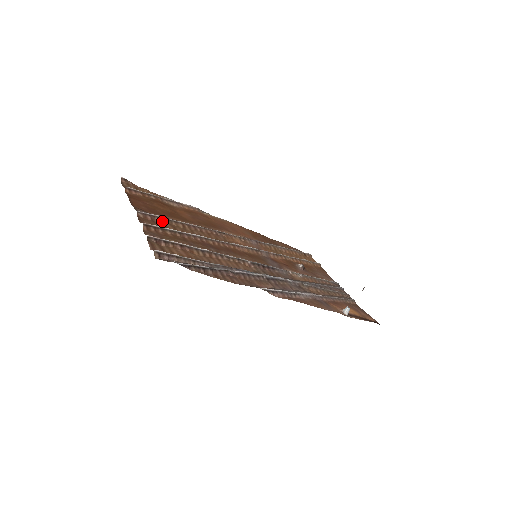
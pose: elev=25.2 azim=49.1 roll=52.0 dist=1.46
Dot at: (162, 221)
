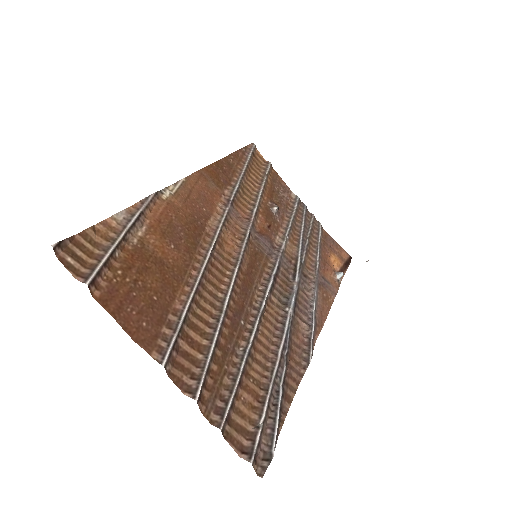
Dot at: (183, 334)
